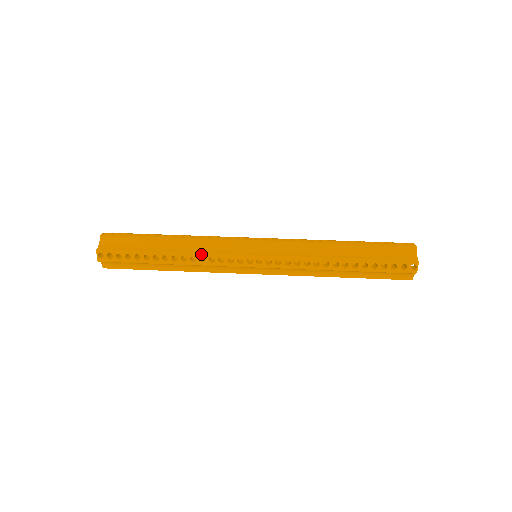
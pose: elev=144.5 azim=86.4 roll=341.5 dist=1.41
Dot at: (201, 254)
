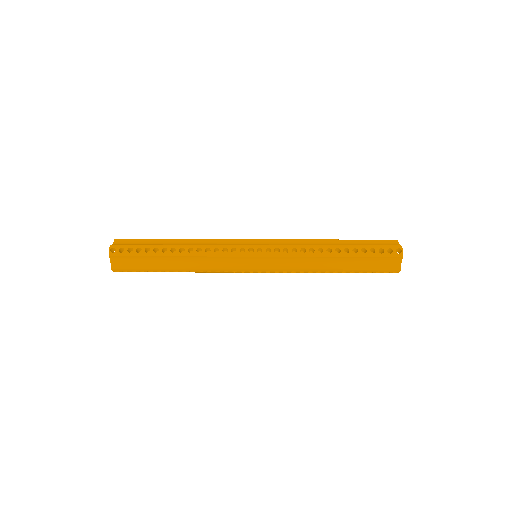
Dot at: (207, 246)
